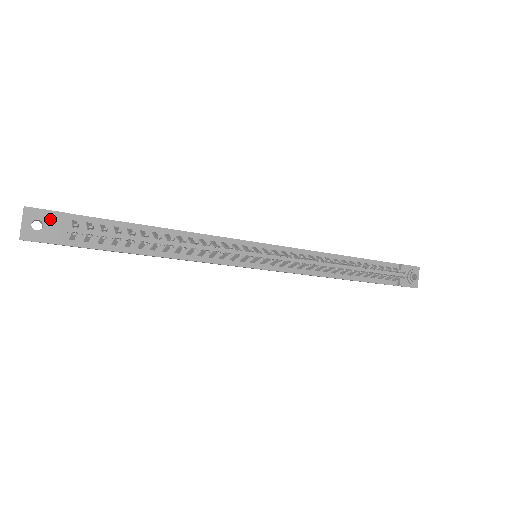
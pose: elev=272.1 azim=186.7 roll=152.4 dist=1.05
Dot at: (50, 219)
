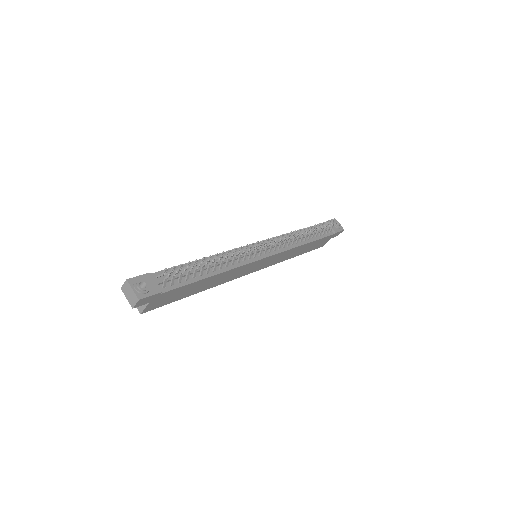
Dot at: (145, 280)
